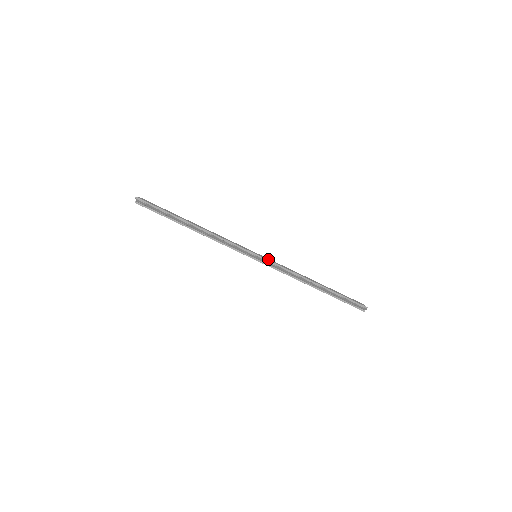
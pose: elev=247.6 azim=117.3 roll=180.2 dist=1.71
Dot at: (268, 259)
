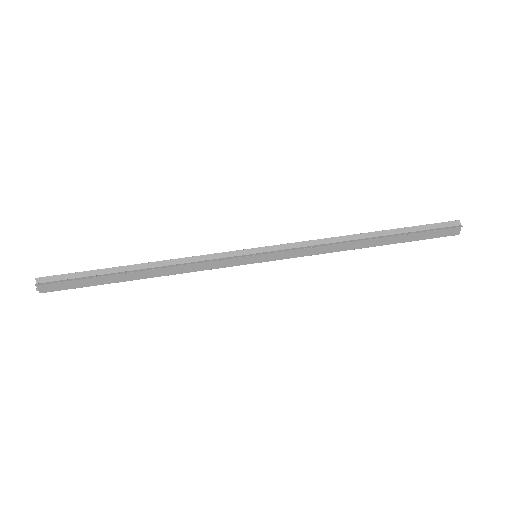
Dot at: (276, 255)
